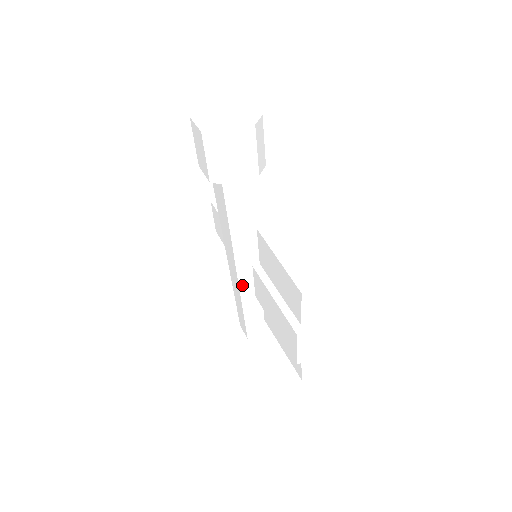
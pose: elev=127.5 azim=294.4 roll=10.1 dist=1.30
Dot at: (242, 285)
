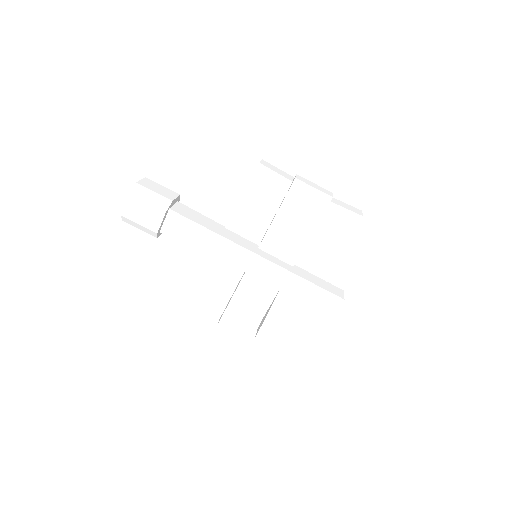
Dot at: (273, 262)
